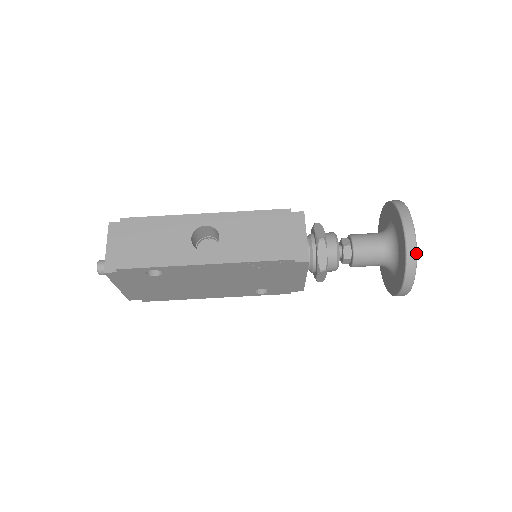
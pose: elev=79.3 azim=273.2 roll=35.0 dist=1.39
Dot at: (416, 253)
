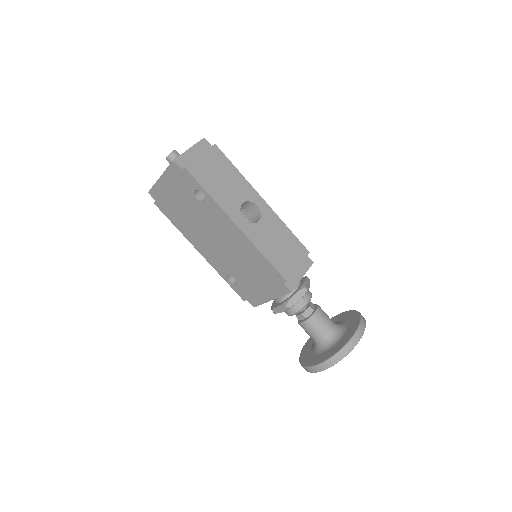
Dot at: occluded
